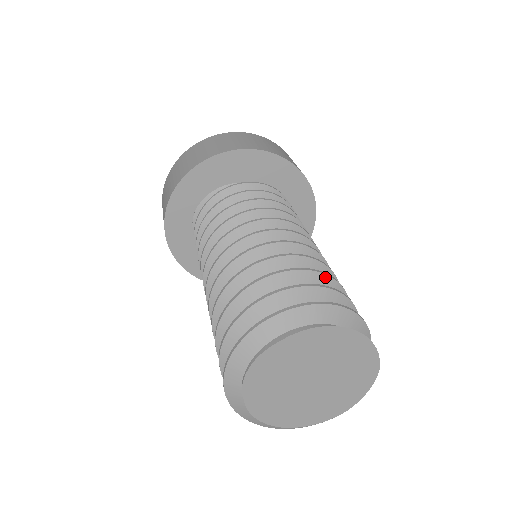
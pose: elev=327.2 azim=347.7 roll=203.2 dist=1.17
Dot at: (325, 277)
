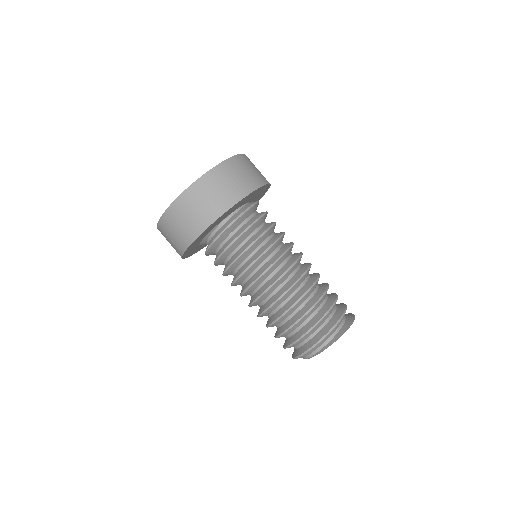
Dot at: (303, 318)
